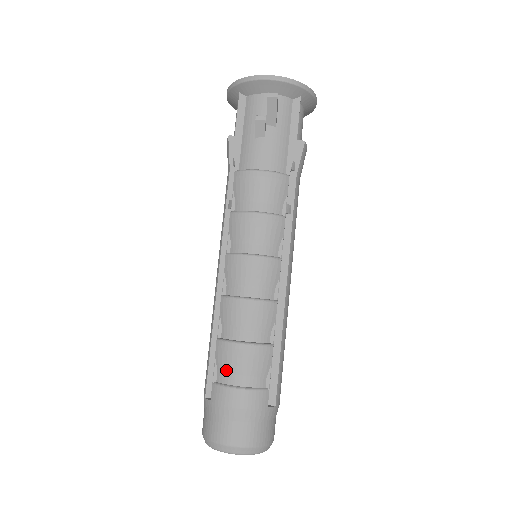
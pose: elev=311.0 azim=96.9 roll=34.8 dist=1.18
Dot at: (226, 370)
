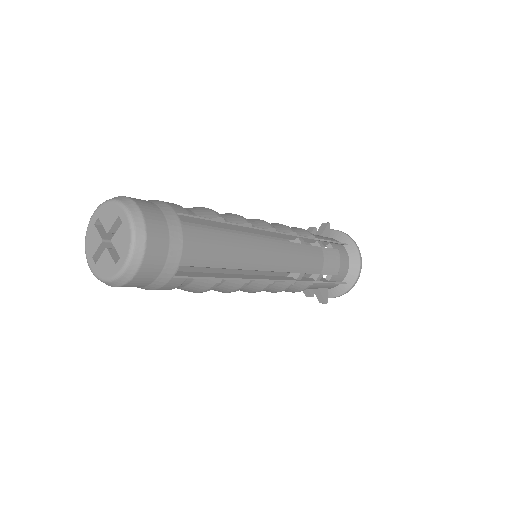
Dot at: occluded
